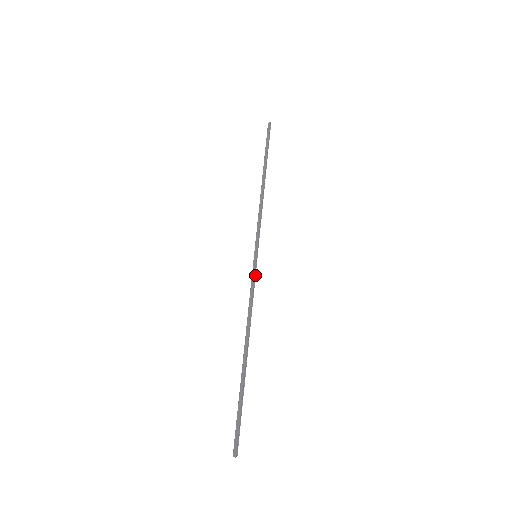
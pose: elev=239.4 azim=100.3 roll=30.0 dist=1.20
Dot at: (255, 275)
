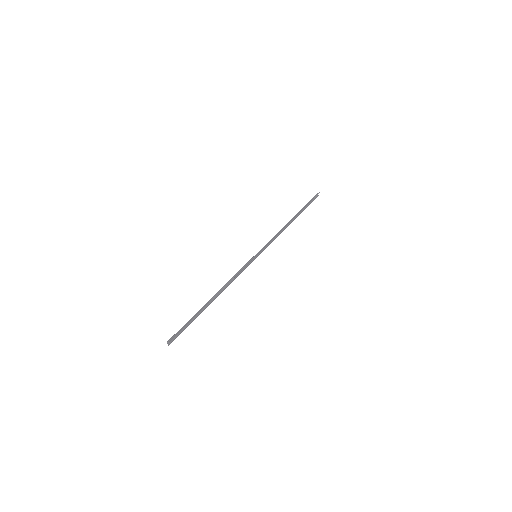
Dot at: (247, 263)
